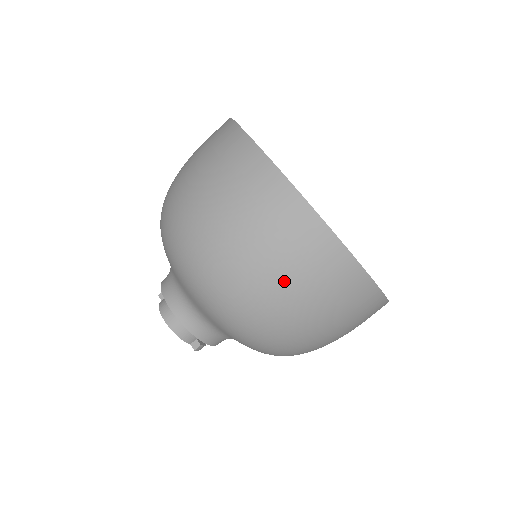
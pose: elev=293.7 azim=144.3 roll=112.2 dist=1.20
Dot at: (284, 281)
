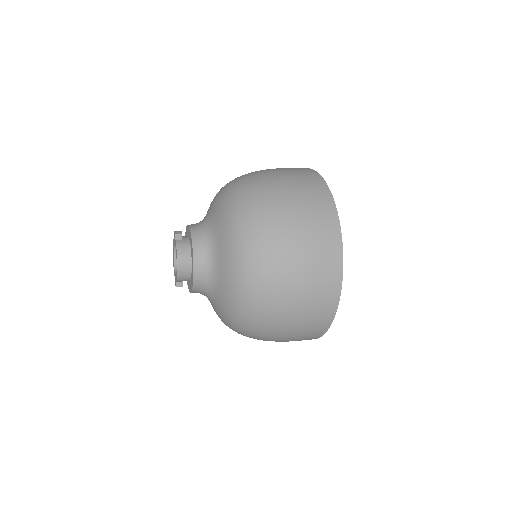
Dot at: (289, 331)
